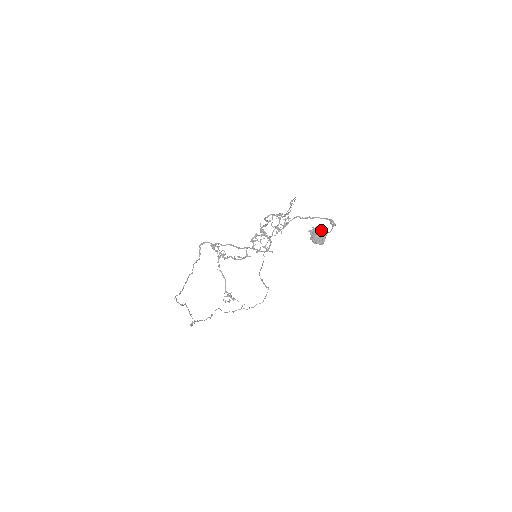
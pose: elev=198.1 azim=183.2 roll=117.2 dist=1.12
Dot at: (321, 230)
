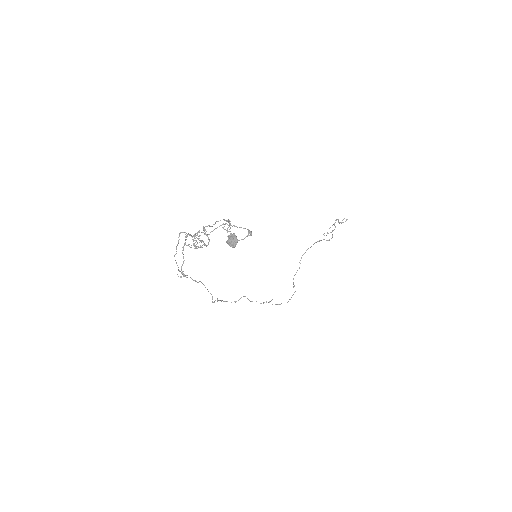
Dot at: (234, 236)
